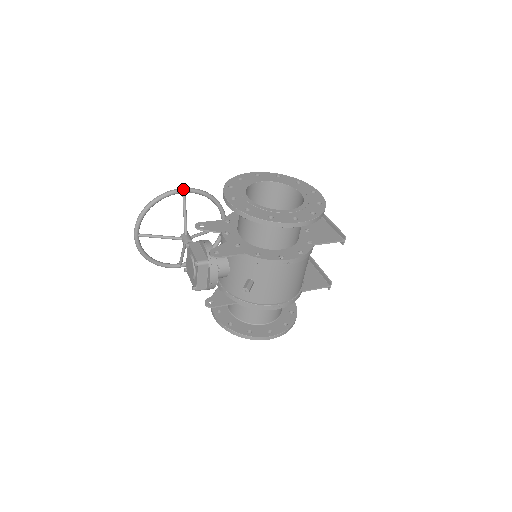
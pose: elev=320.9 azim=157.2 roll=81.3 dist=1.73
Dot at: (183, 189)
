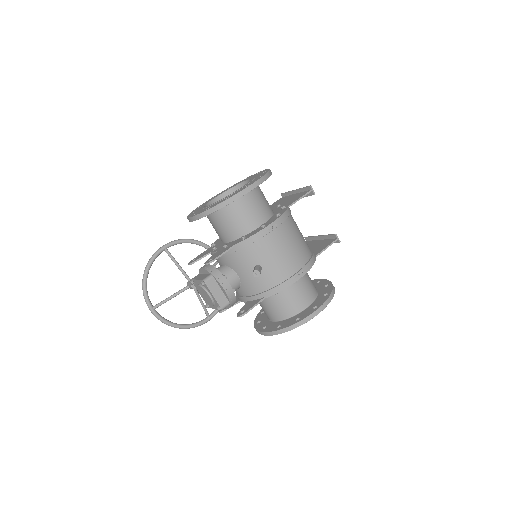
Dot at: (162, 247)
